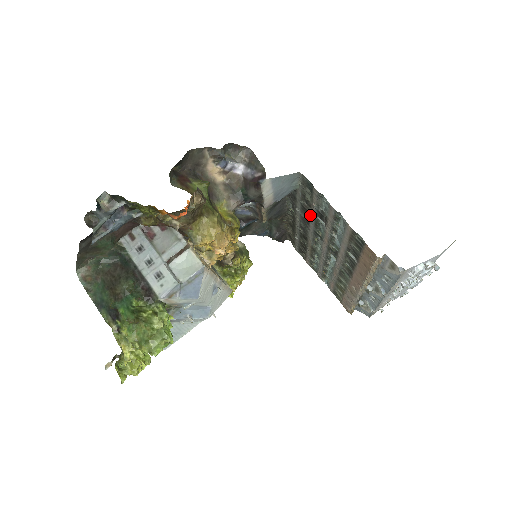
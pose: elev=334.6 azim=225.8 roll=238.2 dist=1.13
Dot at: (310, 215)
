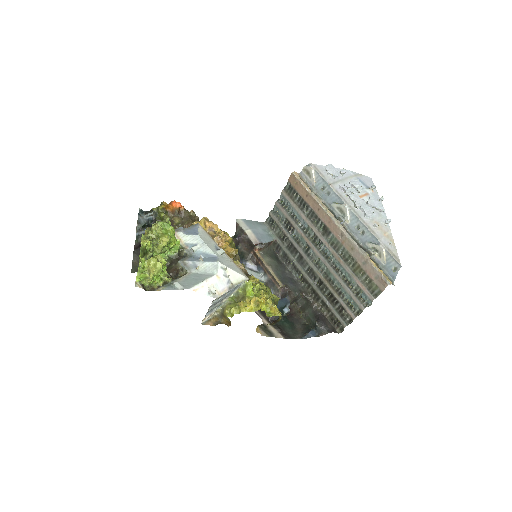
Dot at: (292, 244)
